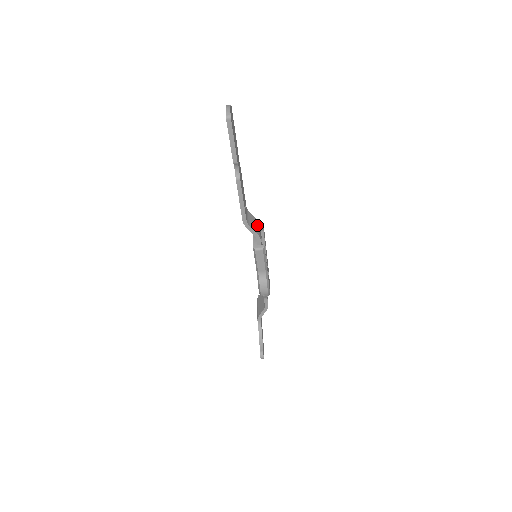
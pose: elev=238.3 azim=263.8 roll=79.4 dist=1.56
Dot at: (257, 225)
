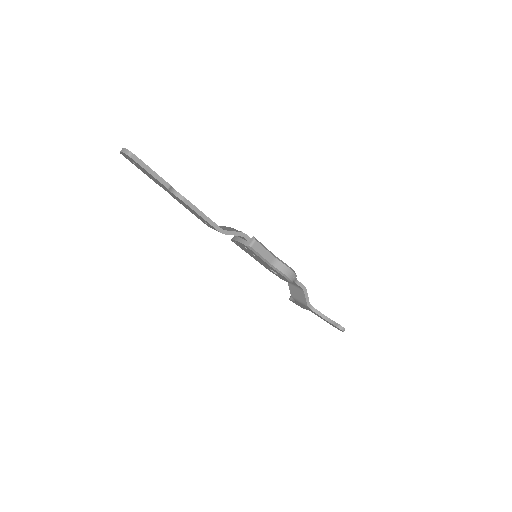
Dot at: (232, 229)
